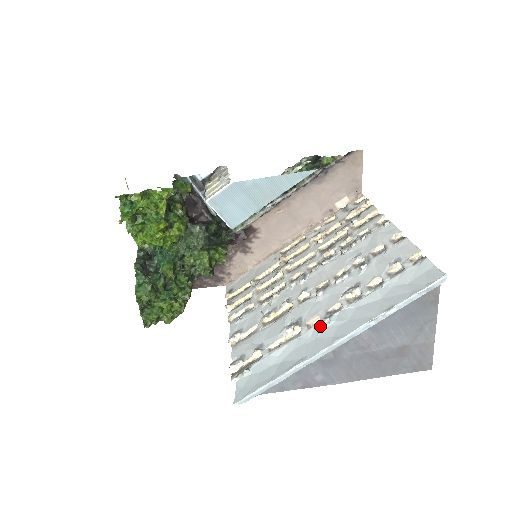
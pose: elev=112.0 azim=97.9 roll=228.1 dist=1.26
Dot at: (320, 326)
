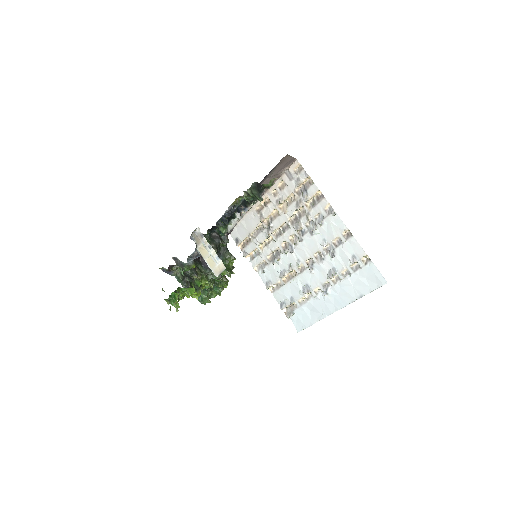
Dot at: (323, 295)
